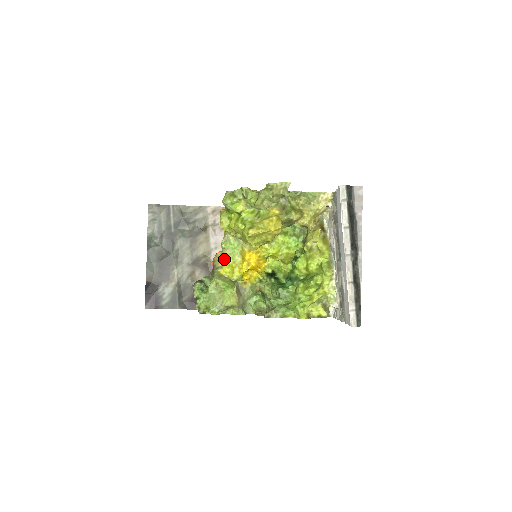
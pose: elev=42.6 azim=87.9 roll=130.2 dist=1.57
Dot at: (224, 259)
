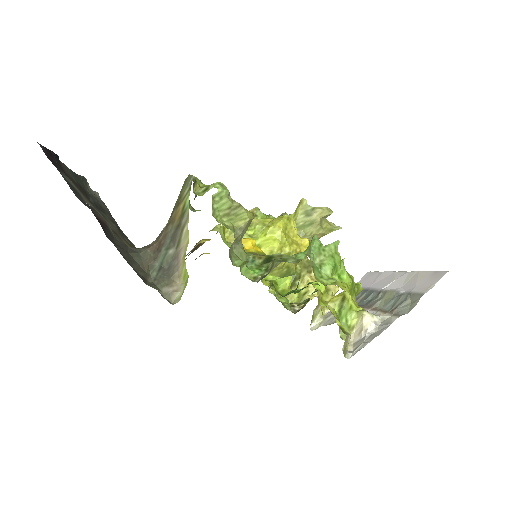
Dot at: occluded
